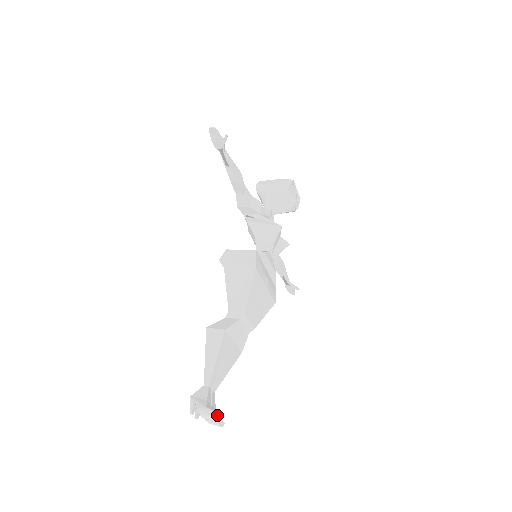
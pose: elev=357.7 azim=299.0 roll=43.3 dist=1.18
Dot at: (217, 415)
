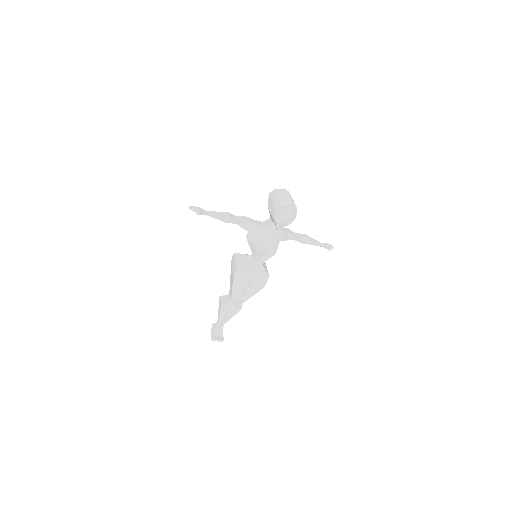
Dot at: (216, 339)
